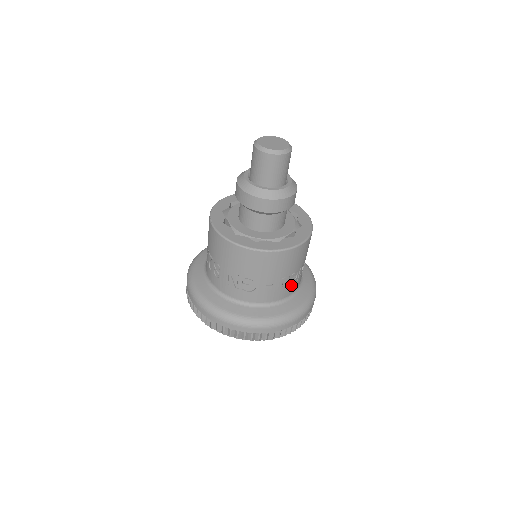
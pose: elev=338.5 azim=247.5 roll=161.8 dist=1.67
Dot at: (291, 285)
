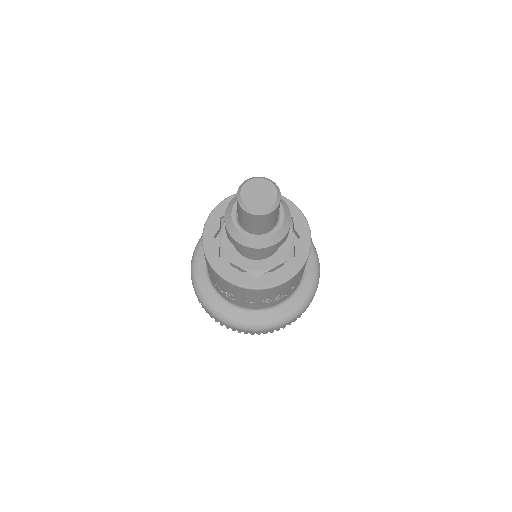
Dot at: (276, 301)
